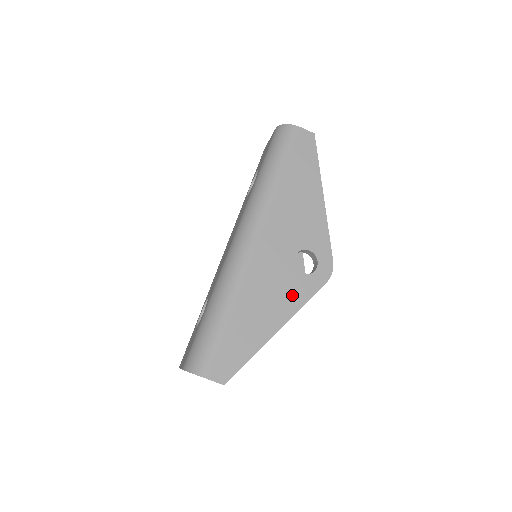
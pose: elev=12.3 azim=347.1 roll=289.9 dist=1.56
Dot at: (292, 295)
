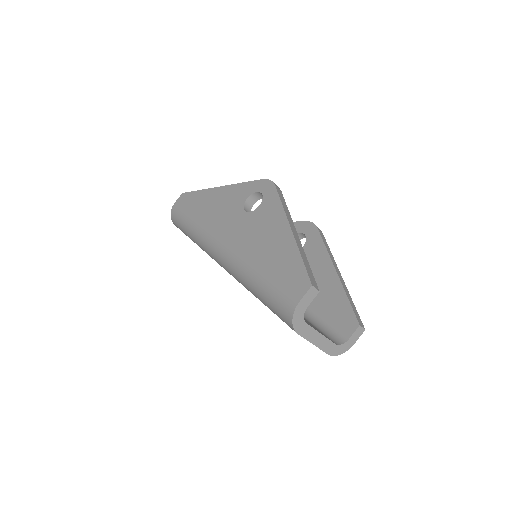
Dot at: (270, 215)
